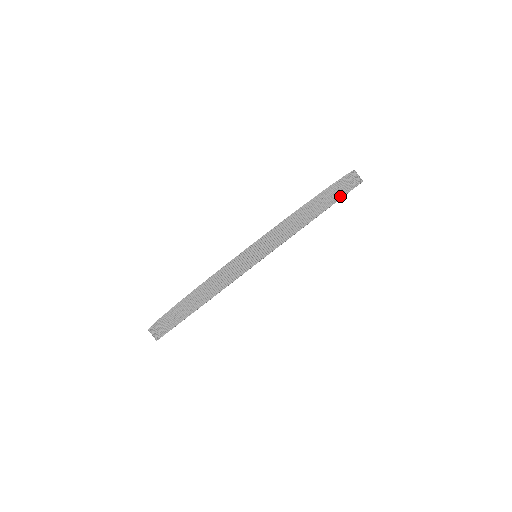
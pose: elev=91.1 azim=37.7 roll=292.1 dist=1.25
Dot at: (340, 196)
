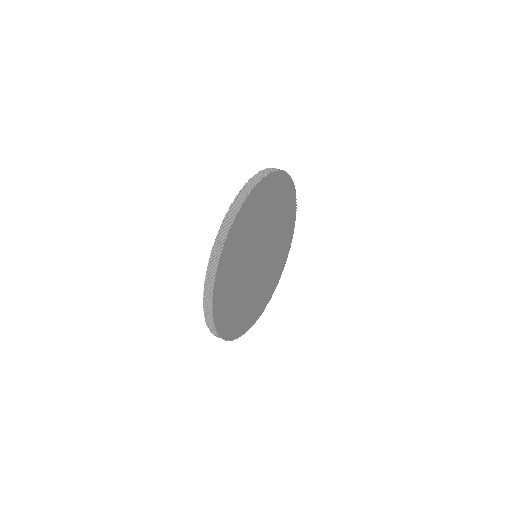
Dot at: (279, 170)
